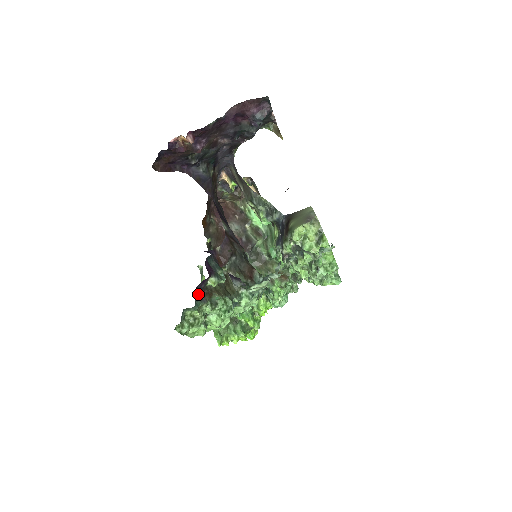
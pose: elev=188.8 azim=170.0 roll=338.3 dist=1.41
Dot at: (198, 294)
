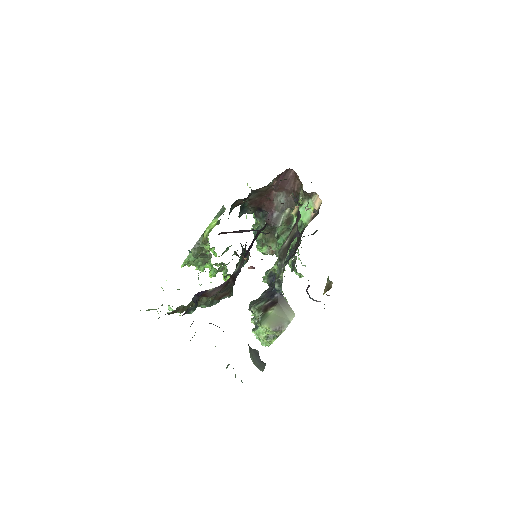
Dot at: occluded
